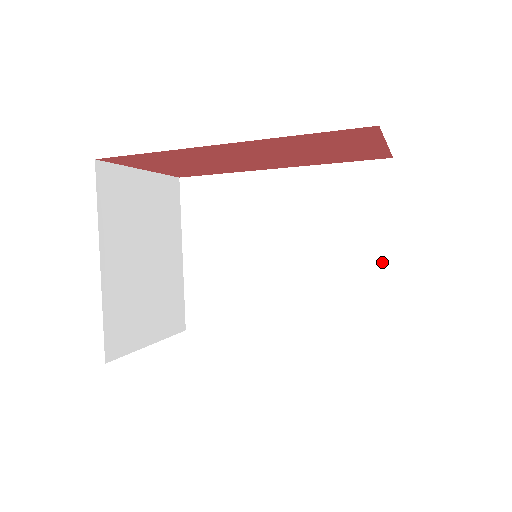
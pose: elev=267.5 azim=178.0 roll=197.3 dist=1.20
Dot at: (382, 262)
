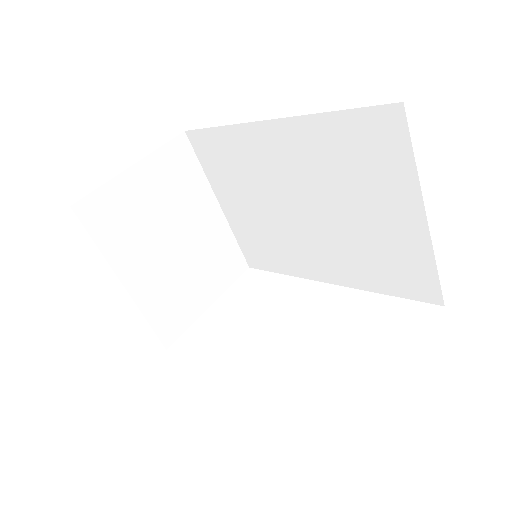
Dot at: (413, 230)
